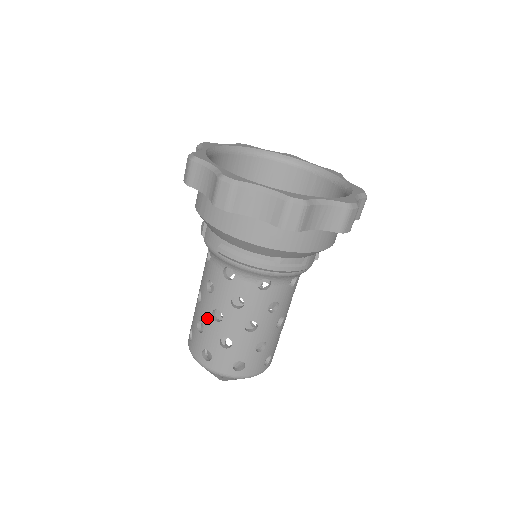
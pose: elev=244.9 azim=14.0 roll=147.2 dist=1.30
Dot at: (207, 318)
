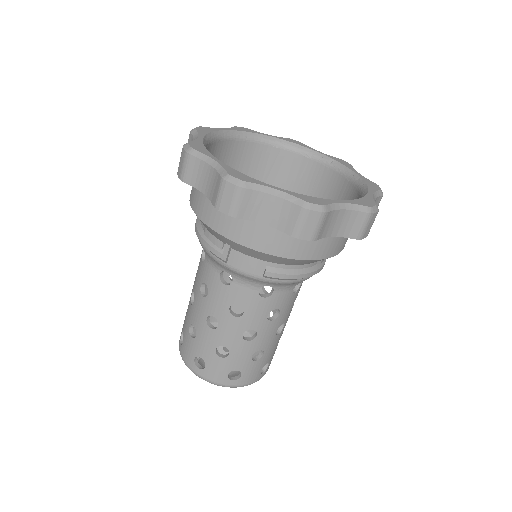
Dot at: (235, 342)
